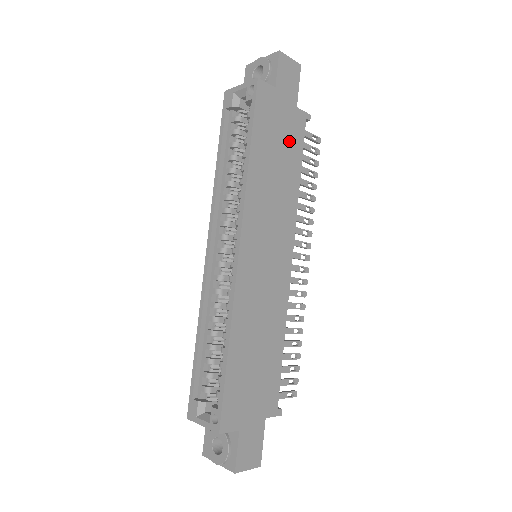
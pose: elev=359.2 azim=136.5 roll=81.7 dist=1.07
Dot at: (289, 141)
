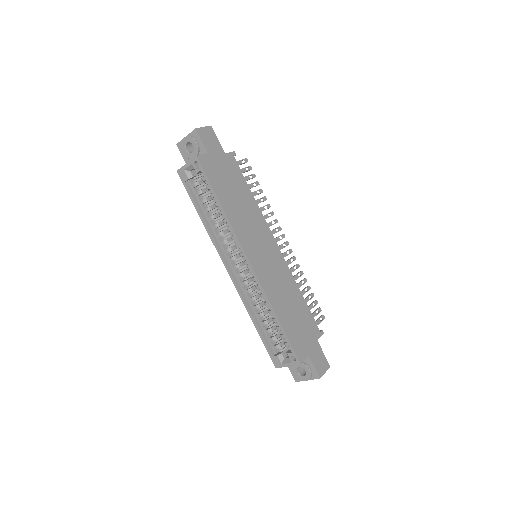
Dot at: (234, 178)
